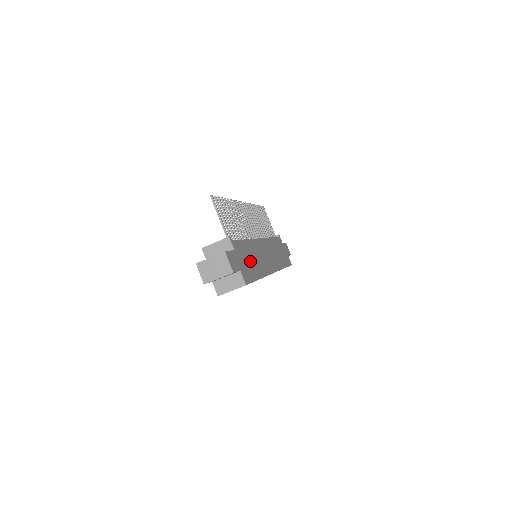
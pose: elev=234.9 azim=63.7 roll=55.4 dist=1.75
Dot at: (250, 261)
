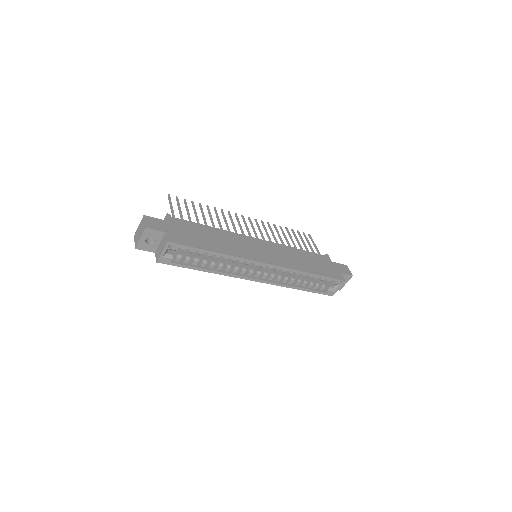
Dot at: (203, 237)
